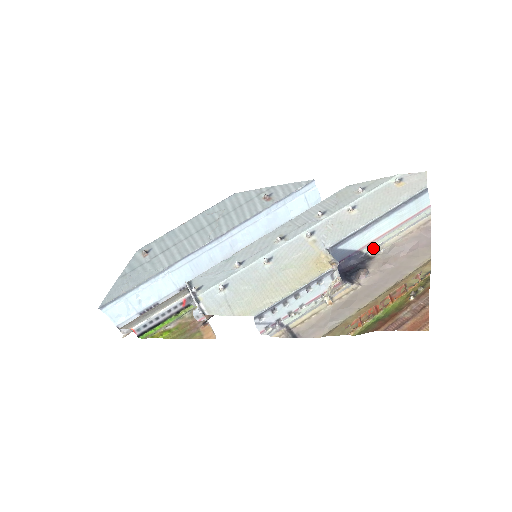
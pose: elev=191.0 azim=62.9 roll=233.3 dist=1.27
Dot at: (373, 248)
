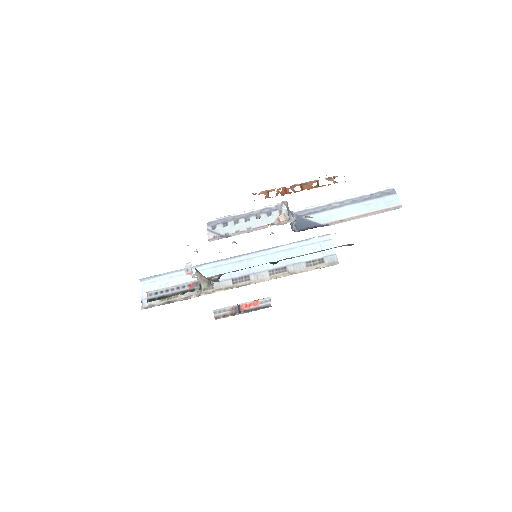
Dot at: (336, 222)
